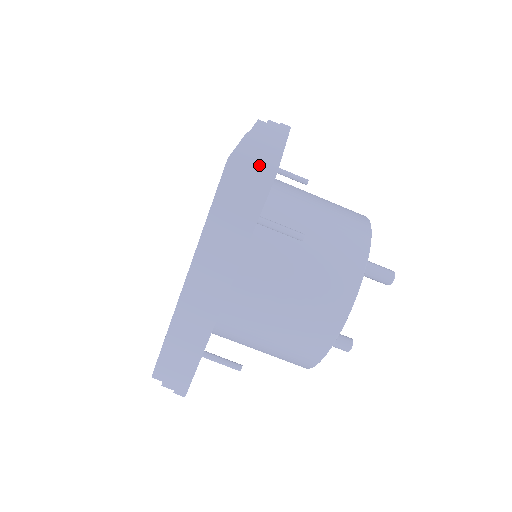
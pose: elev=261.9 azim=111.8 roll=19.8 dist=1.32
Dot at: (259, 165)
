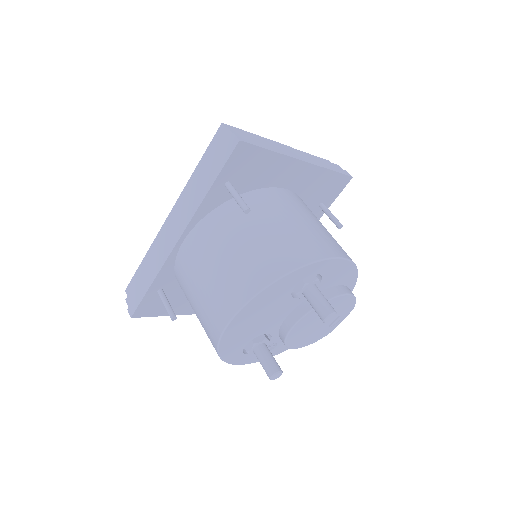
Dot at: (238, 135)
